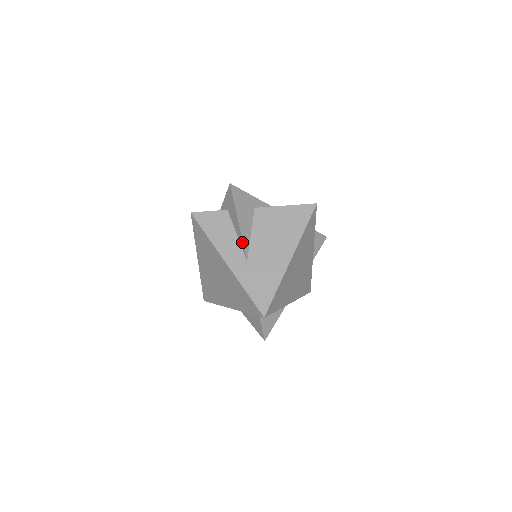
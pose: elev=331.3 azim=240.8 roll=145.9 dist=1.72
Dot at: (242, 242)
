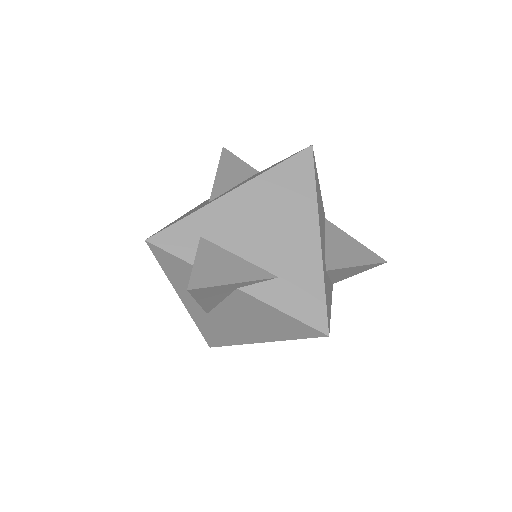
Dot at: (203, 307)
